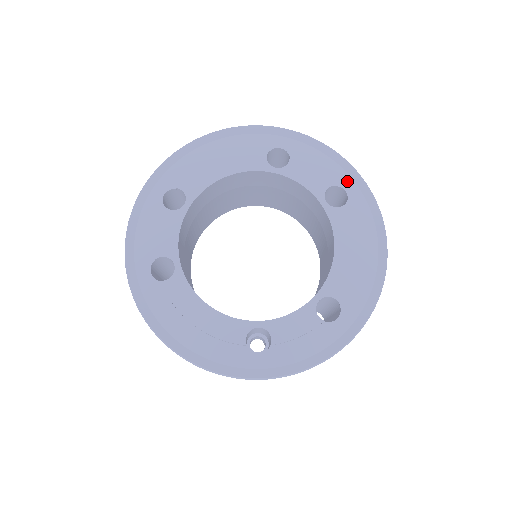
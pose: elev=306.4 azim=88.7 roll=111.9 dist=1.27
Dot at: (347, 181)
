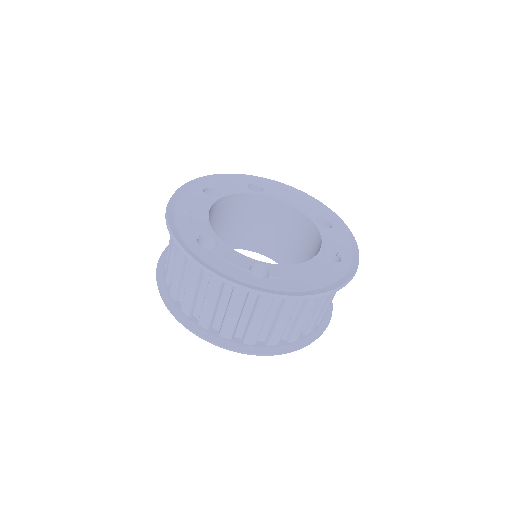
Dot at: (348, 259)
